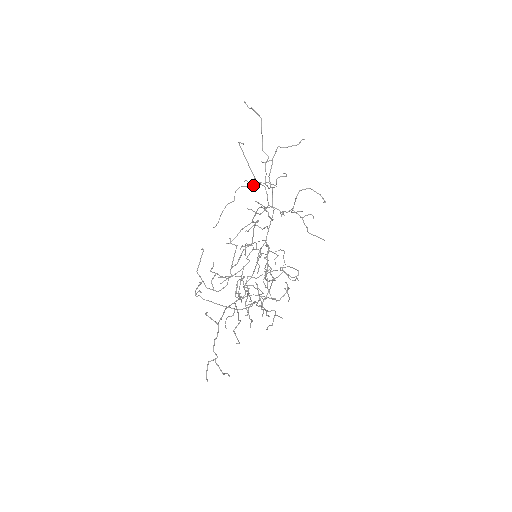
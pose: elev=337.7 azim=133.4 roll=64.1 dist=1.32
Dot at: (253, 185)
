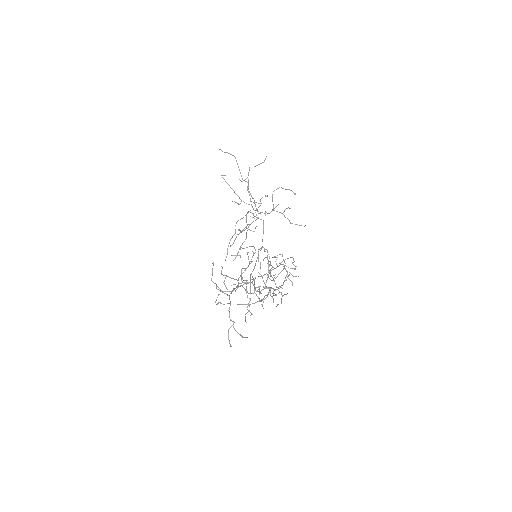
Dot at: occluded
